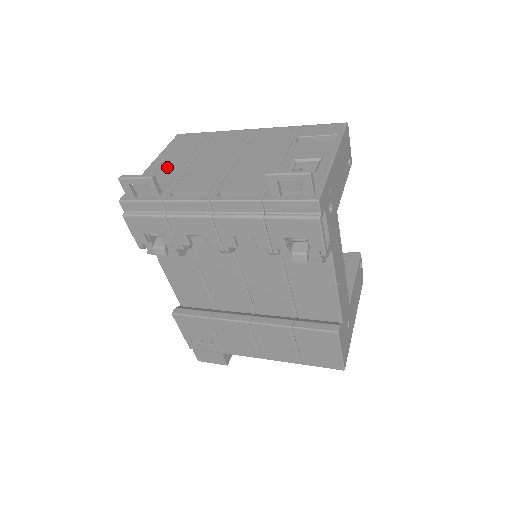
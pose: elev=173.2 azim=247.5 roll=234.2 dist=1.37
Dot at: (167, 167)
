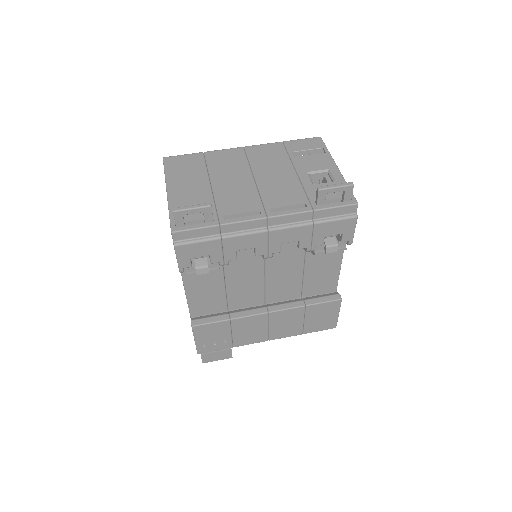
Dot at: (190, 192)
